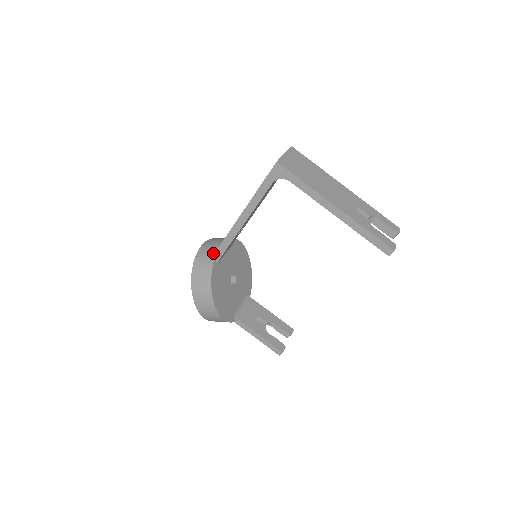
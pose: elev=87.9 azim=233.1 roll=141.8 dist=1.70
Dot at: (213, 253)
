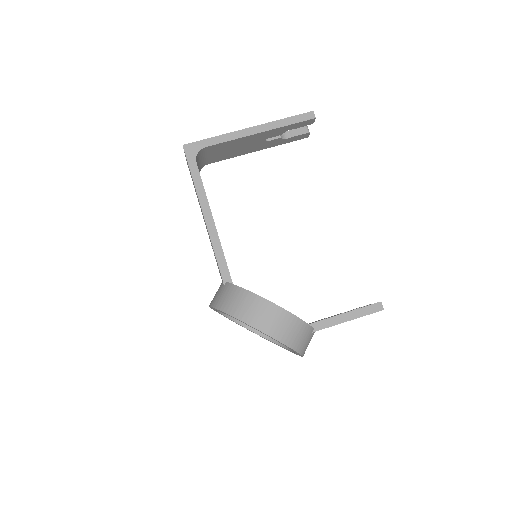
Dot at: (222, 285)
